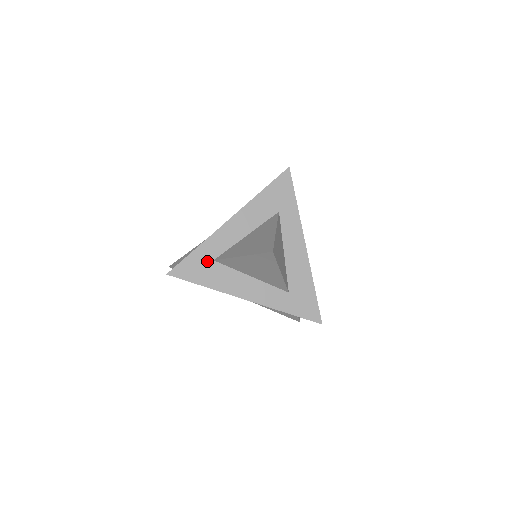
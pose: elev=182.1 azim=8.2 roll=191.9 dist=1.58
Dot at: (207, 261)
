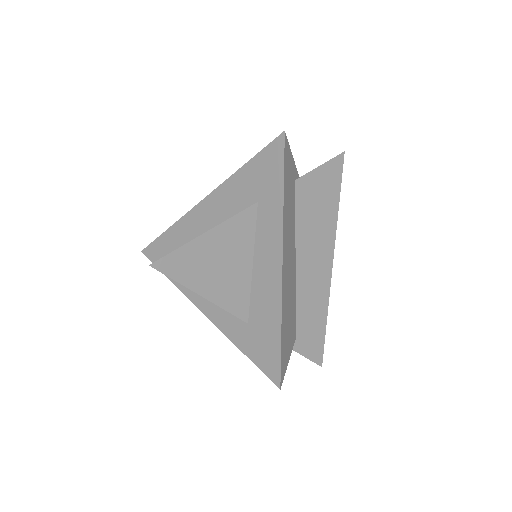
Dot at: (174, 248)
